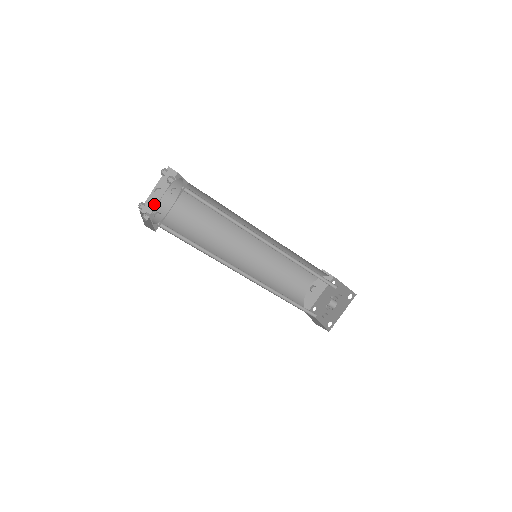
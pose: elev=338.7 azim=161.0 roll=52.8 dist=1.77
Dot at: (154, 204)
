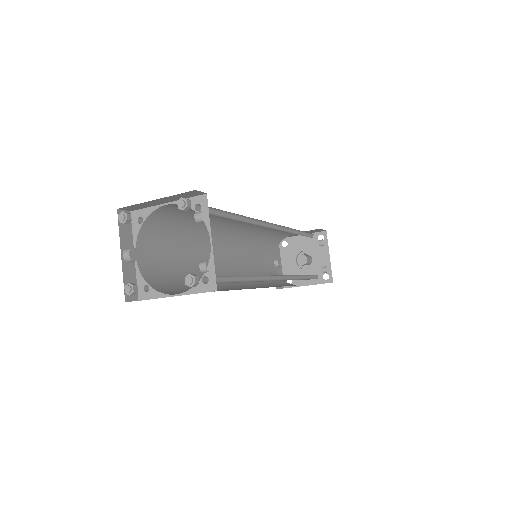
Dot at: (133, 278)
